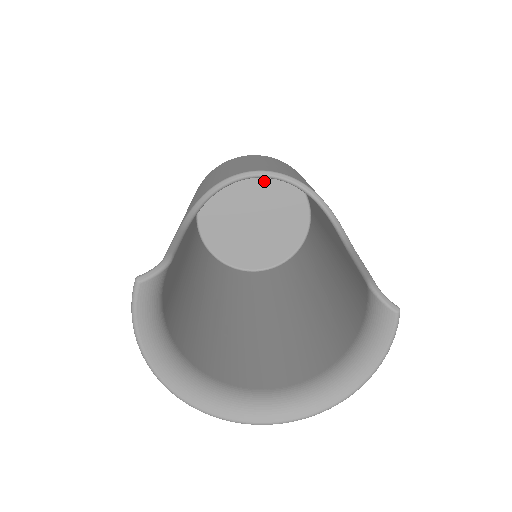
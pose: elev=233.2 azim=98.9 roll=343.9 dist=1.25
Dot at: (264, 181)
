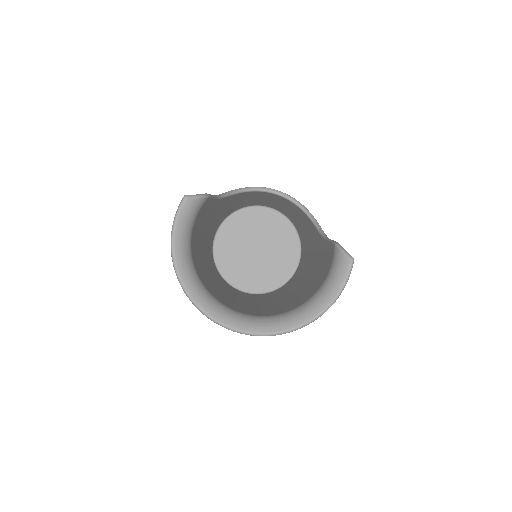
Dot at: (270, 223)
